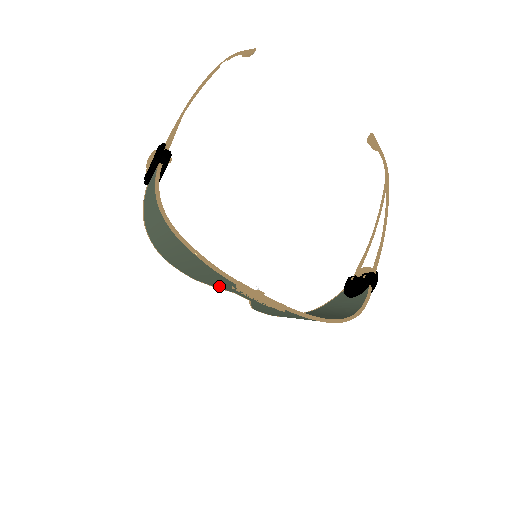
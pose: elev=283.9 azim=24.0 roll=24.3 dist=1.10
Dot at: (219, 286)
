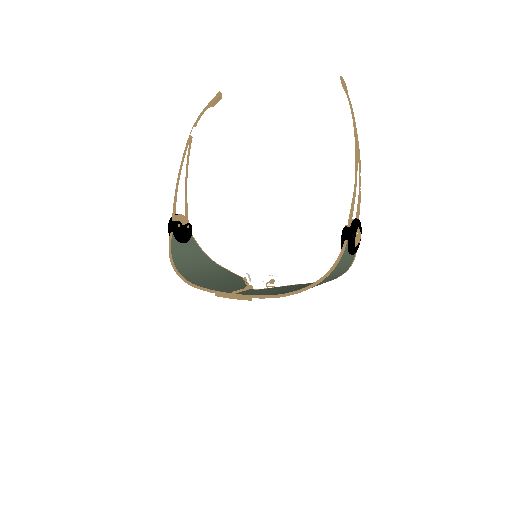
Dot at: occluded
